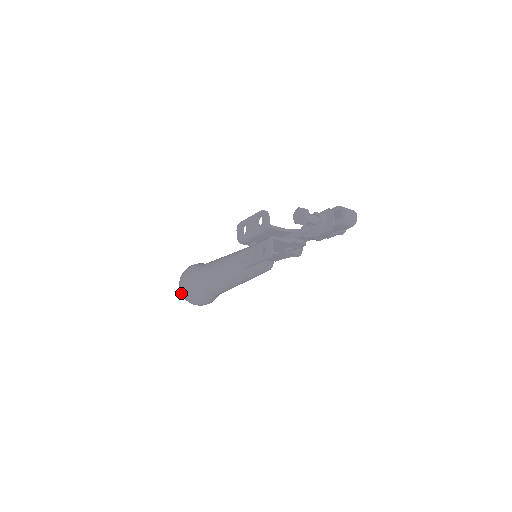
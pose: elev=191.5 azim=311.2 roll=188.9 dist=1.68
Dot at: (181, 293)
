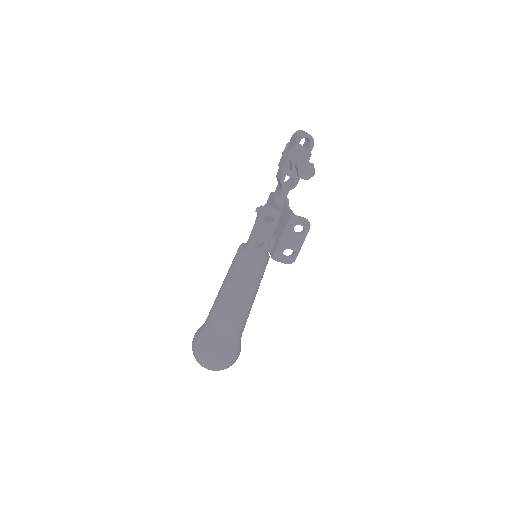
Dot at: occluded
